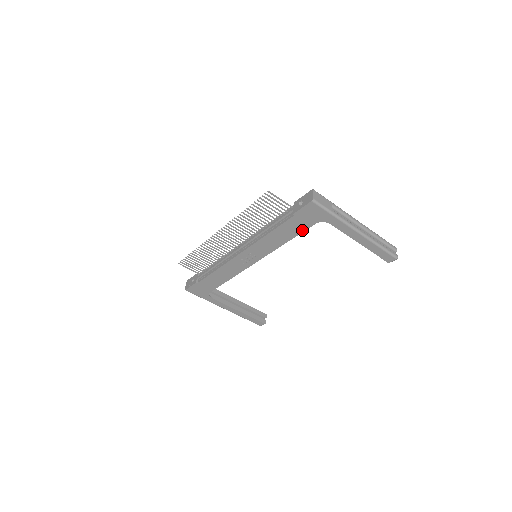
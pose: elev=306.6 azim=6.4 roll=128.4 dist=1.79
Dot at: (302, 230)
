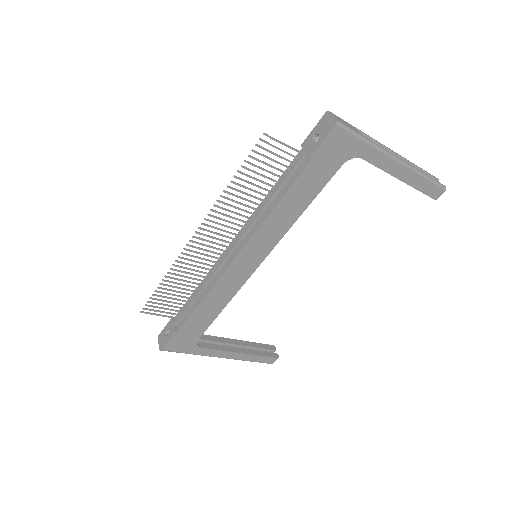
Dot at: (323, 183)
